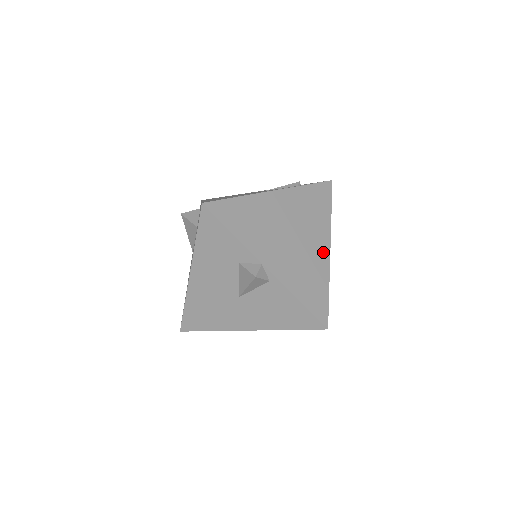
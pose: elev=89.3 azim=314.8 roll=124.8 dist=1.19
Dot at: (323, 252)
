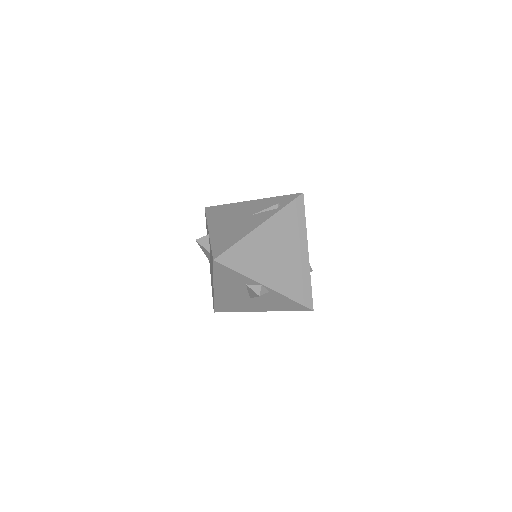
Dot at: (303, 256)
